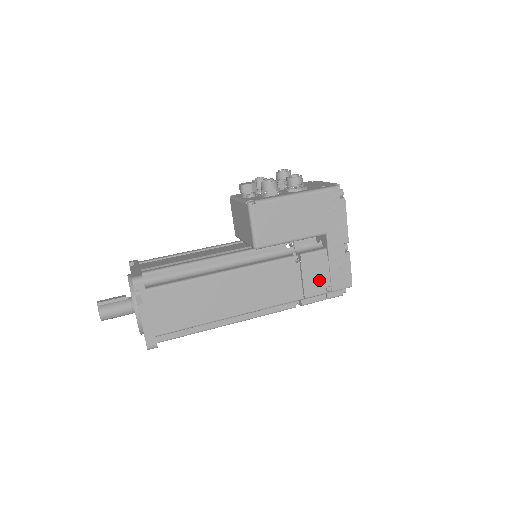
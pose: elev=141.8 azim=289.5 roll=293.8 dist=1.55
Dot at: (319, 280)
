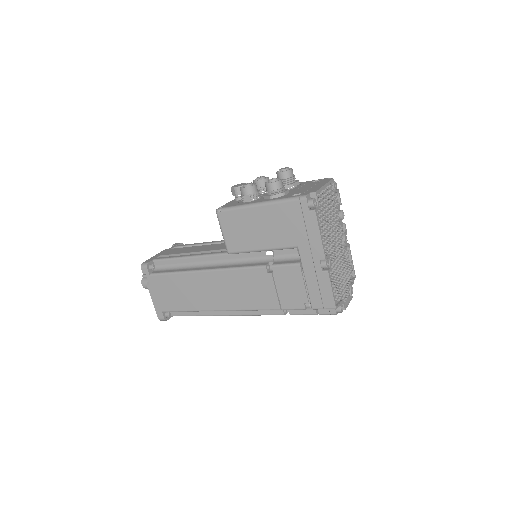
Dot at: (295, 294)
